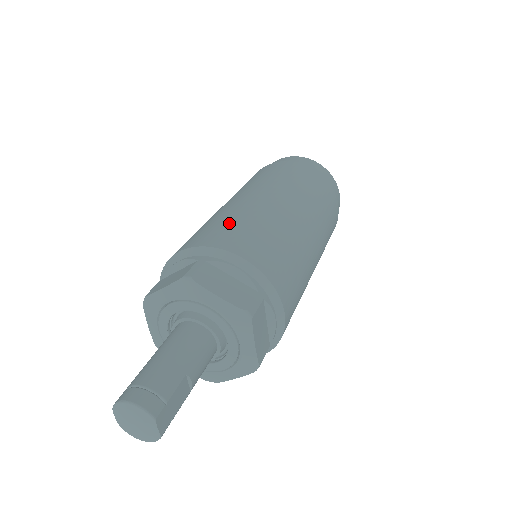
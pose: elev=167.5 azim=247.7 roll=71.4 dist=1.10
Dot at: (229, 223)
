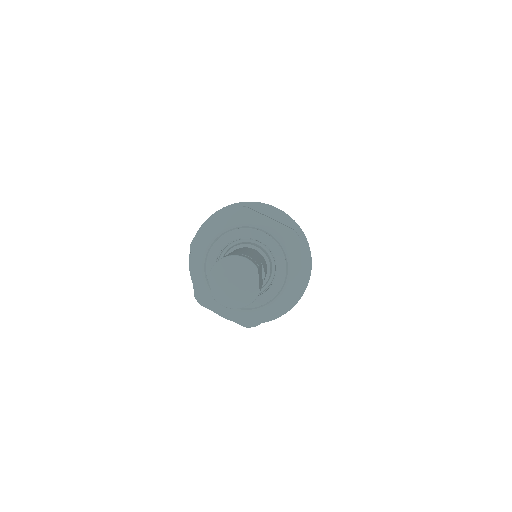
Dot at: occluded
